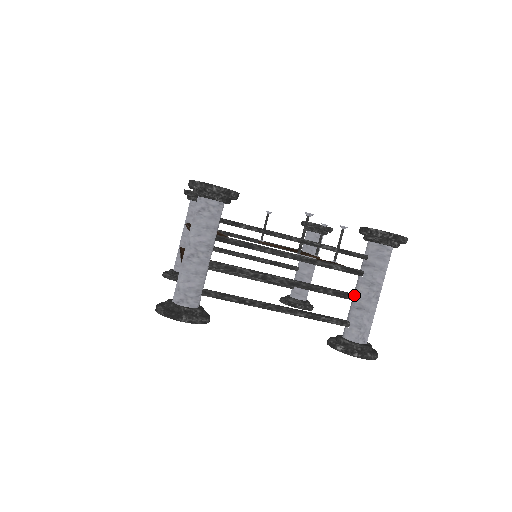
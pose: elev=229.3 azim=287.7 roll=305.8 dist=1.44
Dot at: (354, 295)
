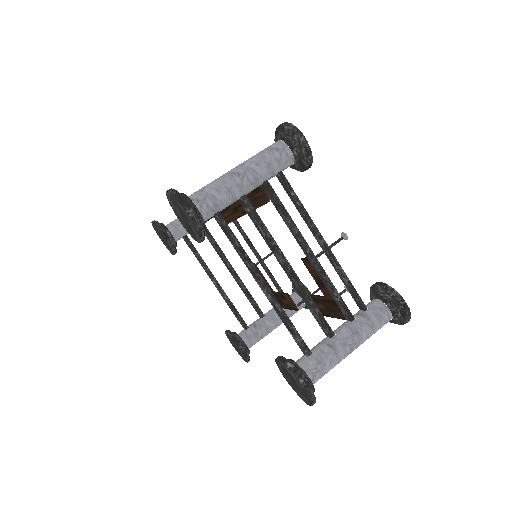
Dot at: occluded
